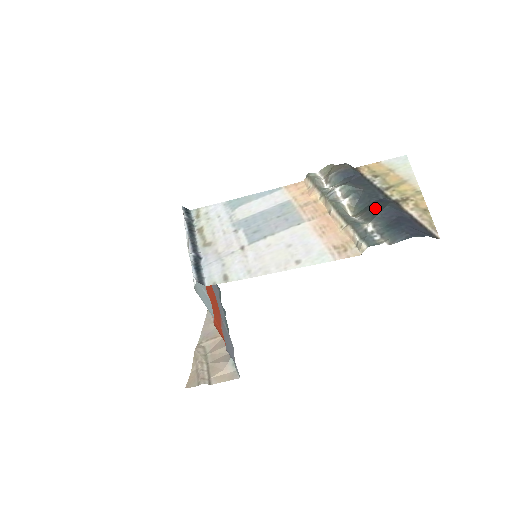
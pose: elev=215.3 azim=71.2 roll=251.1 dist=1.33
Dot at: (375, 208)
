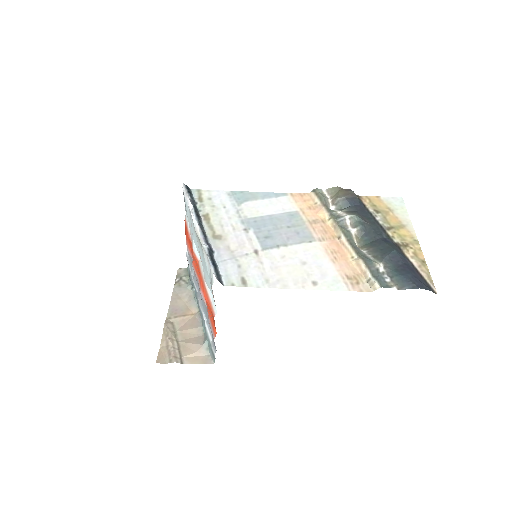
Dot at: (382, 247)
